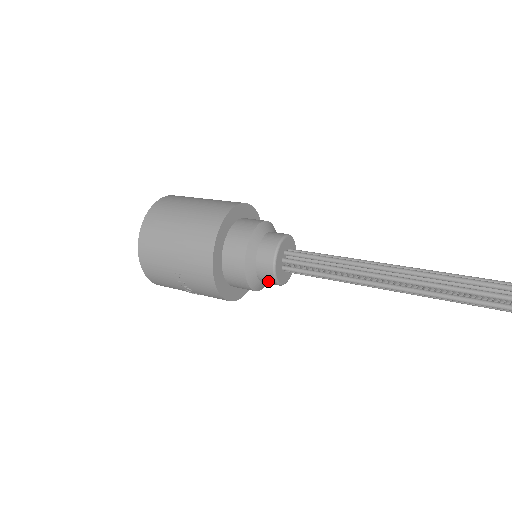
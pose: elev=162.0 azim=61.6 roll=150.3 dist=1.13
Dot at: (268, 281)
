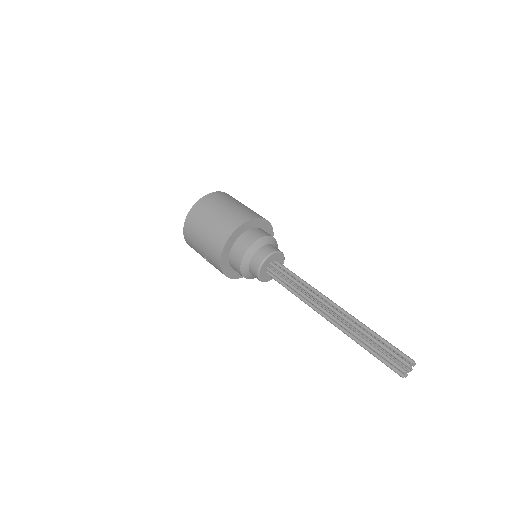
Dot at: occluded
